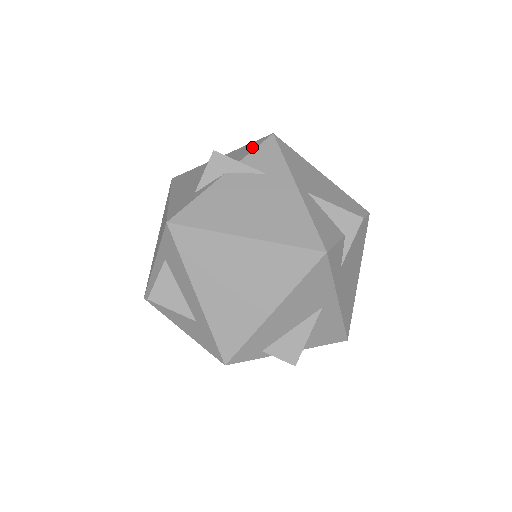
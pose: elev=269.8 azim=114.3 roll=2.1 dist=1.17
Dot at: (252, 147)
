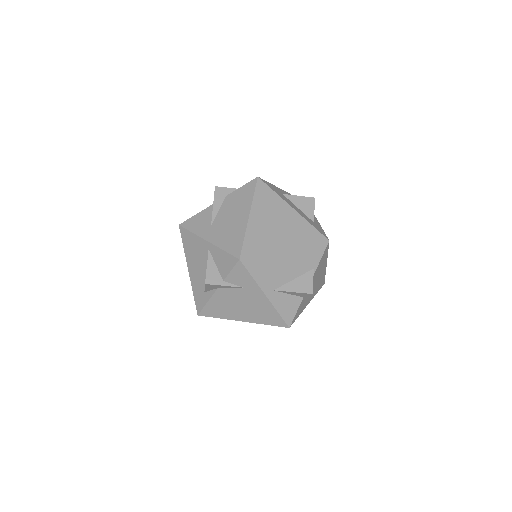
Dot at: (228, 266)
